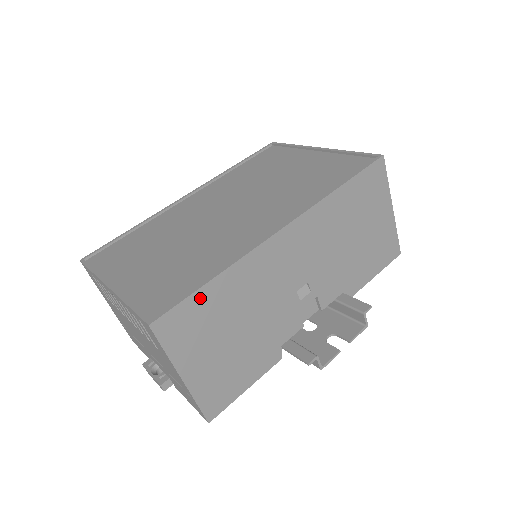
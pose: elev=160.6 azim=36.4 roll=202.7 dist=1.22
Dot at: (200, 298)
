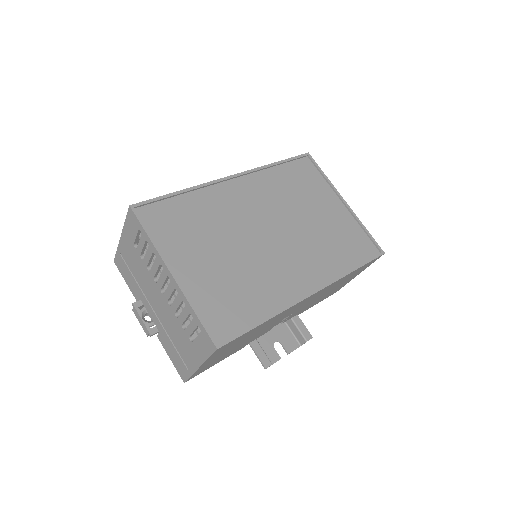
Dot at: (249, 332)
